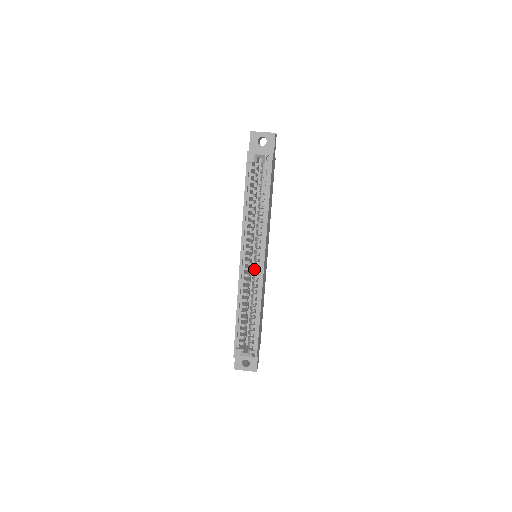
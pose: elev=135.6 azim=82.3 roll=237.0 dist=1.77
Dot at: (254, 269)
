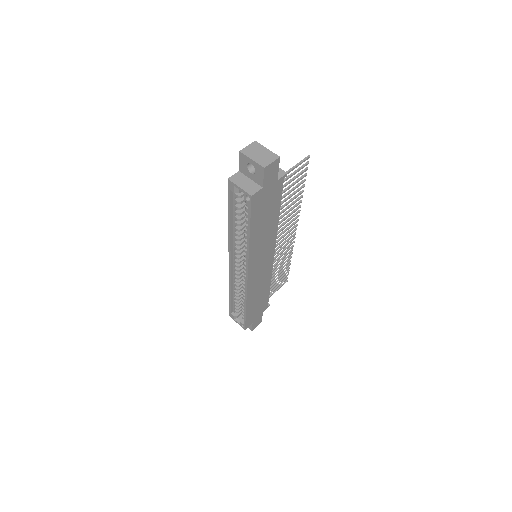
Dot at: (243, 274)
